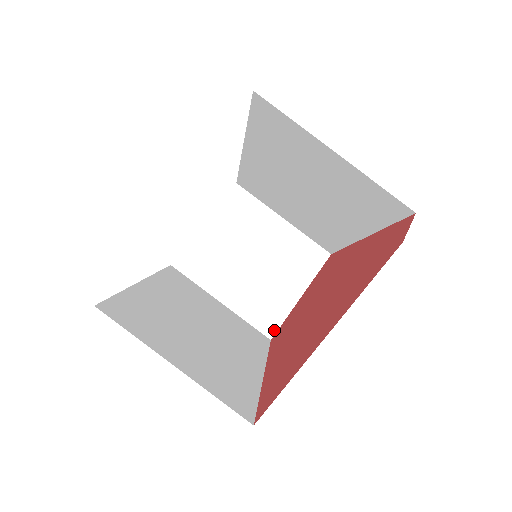
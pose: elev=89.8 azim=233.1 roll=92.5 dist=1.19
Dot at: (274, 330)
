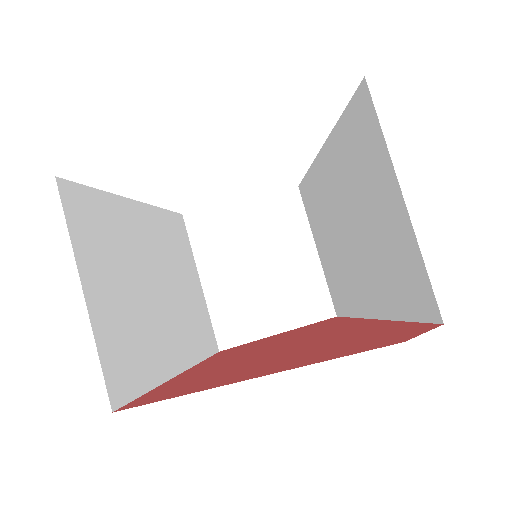
Dot at: (229, 345)
